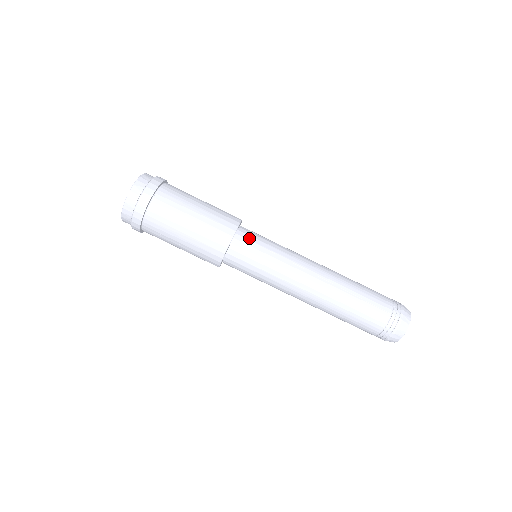
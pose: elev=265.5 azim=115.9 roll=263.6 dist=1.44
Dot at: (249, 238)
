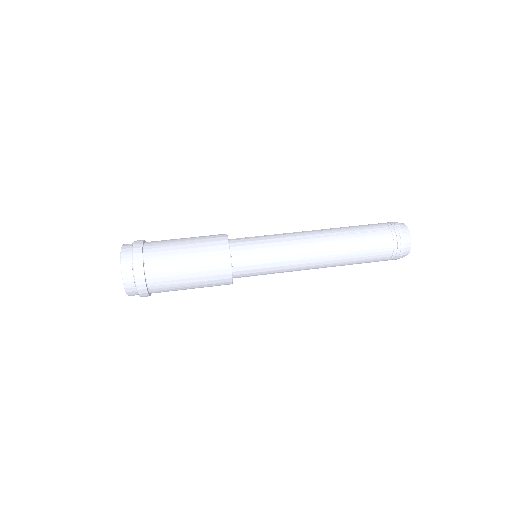
Dot at: (242, 241)
